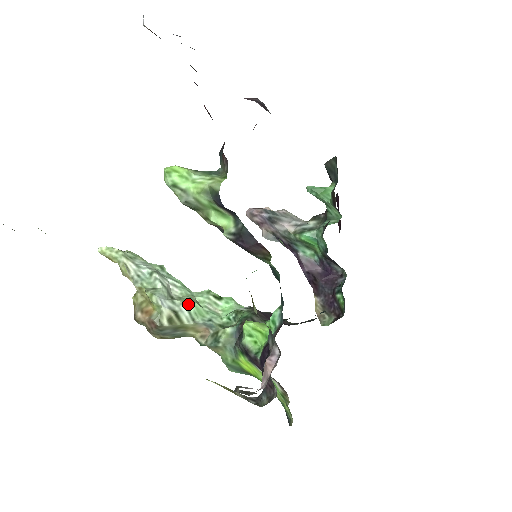
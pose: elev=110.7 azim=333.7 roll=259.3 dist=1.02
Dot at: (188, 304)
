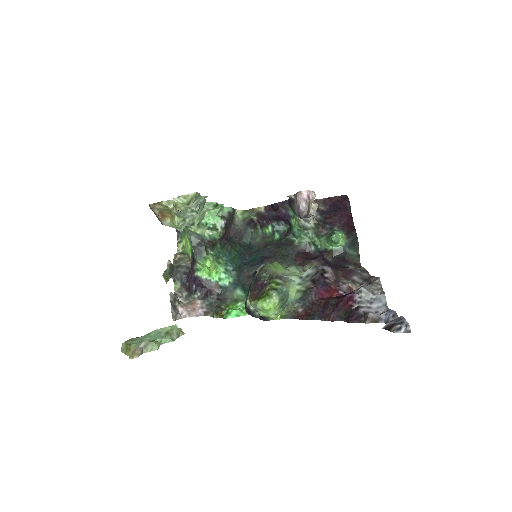
Dot at: (194, 225)
